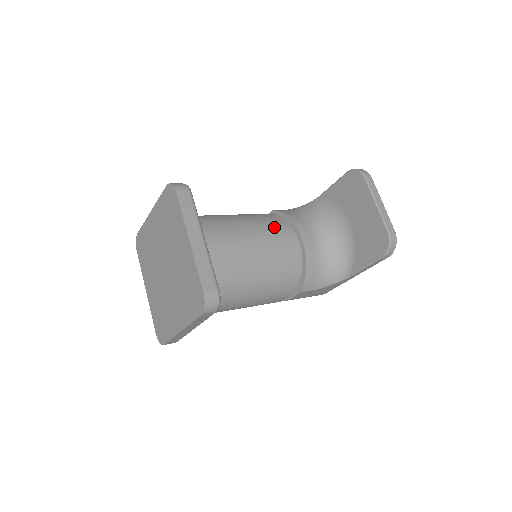
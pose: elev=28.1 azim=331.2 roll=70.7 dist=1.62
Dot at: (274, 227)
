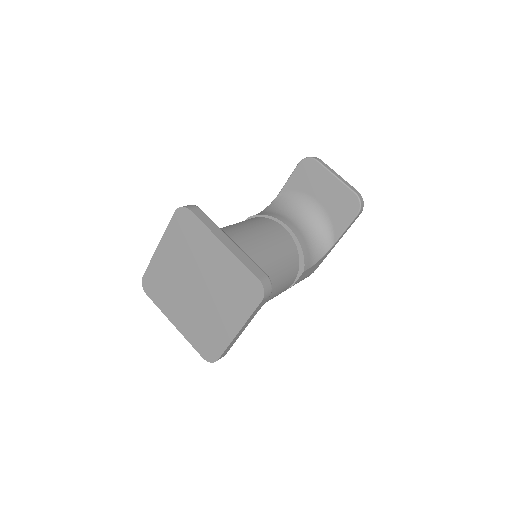
Dot at: (265, 224)
